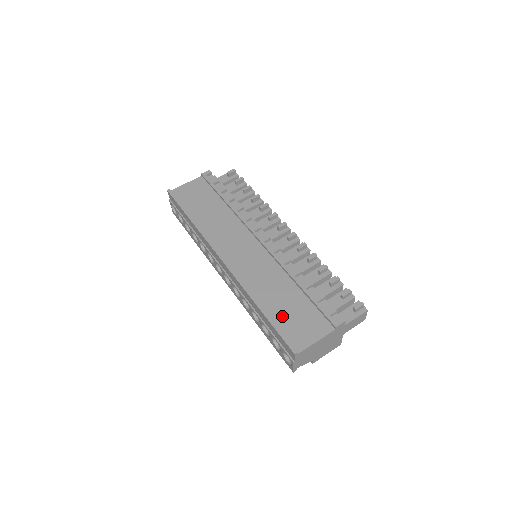
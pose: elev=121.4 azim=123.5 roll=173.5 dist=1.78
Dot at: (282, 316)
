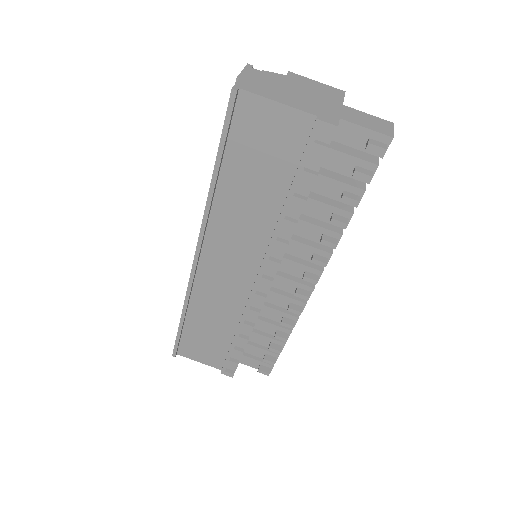
Dot at: (195, 334)
